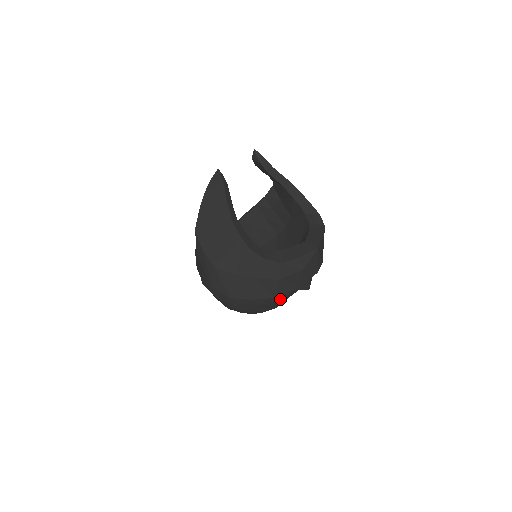
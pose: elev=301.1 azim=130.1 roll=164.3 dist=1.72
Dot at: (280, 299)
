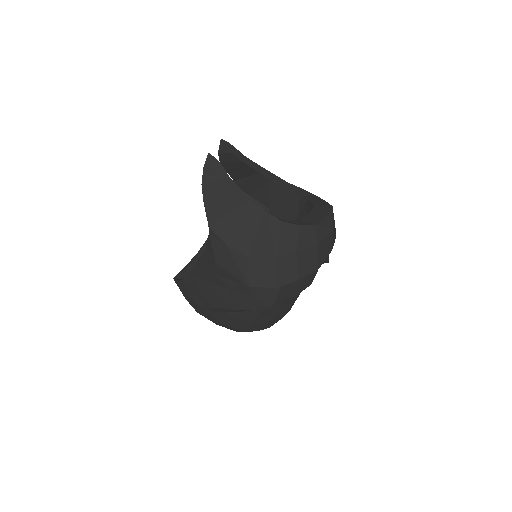
Dot at: (310, 281)
